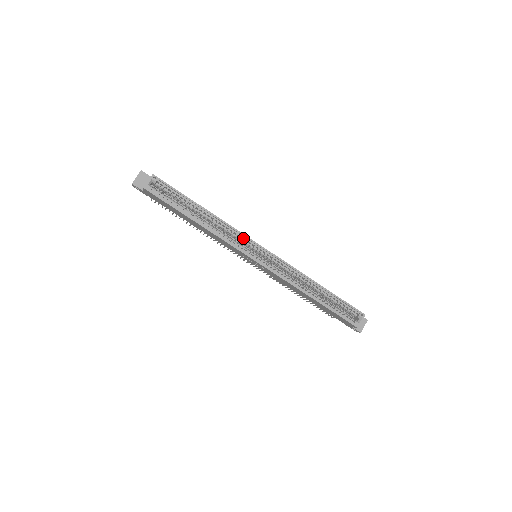
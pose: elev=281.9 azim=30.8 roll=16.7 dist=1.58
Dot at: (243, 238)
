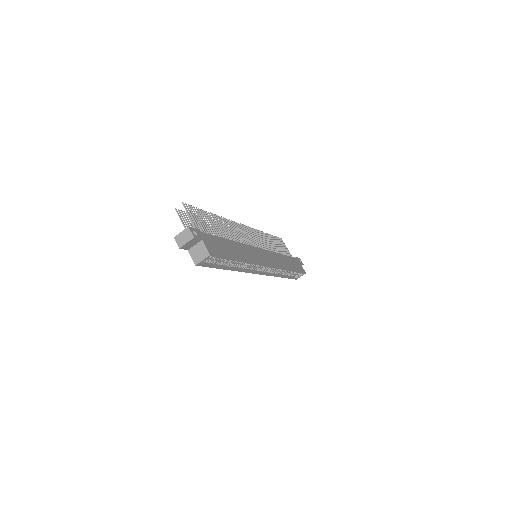
Dot at: occluded
